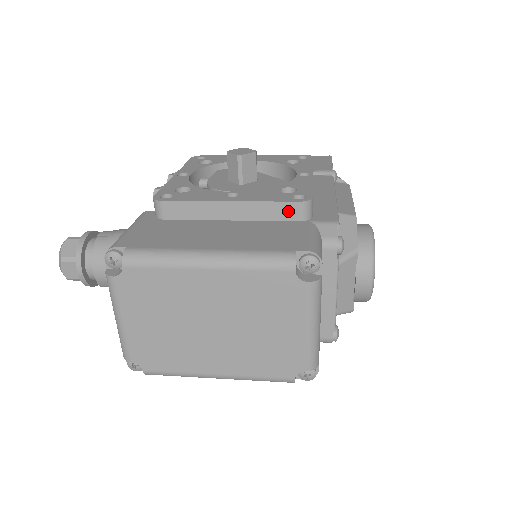
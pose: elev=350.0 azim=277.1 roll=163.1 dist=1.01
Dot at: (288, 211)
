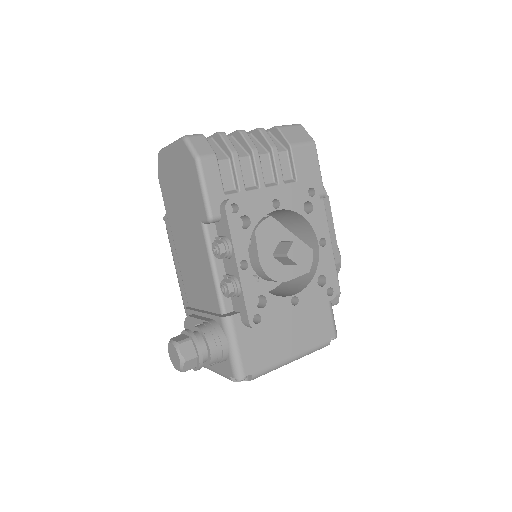
Dot at: occluded
